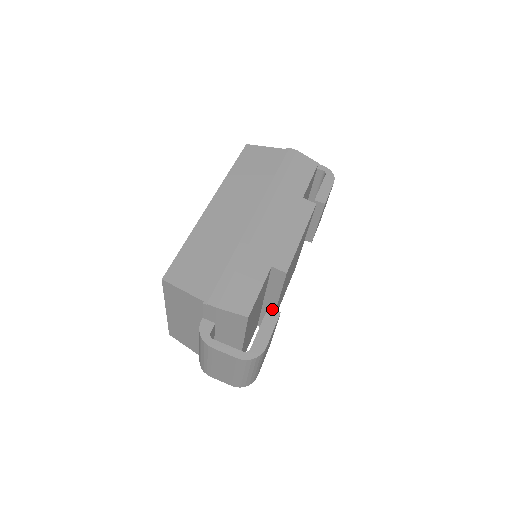
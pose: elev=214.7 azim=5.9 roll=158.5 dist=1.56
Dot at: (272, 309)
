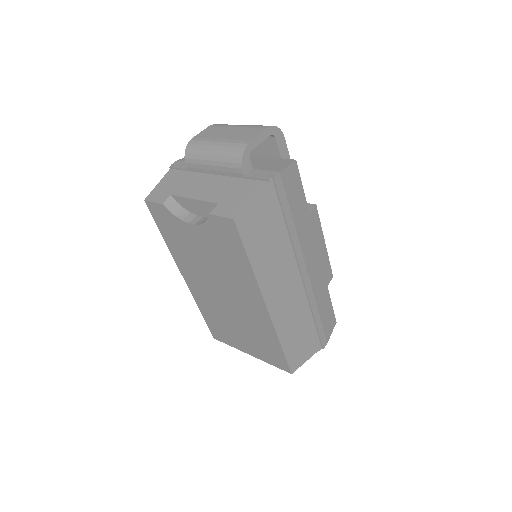
Dot at: occluded
